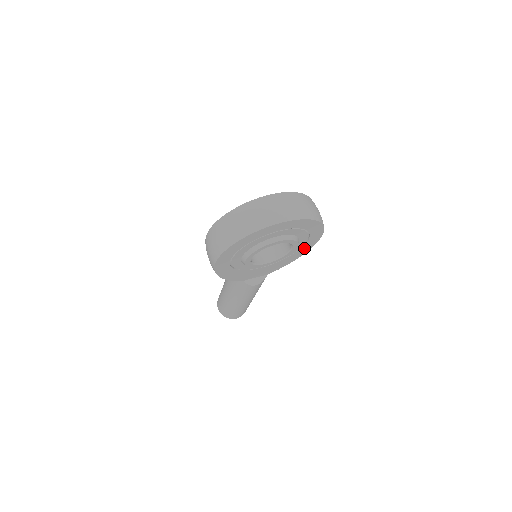
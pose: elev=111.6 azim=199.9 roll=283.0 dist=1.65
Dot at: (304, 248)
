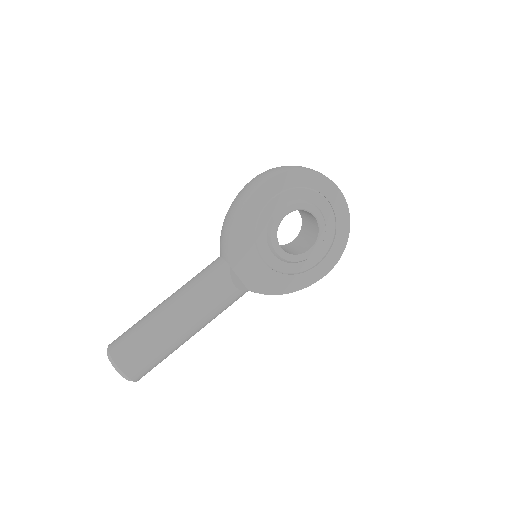
Dot at: (305, 277)
